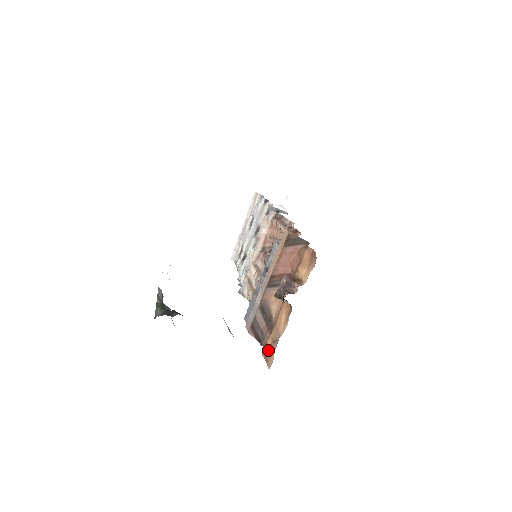
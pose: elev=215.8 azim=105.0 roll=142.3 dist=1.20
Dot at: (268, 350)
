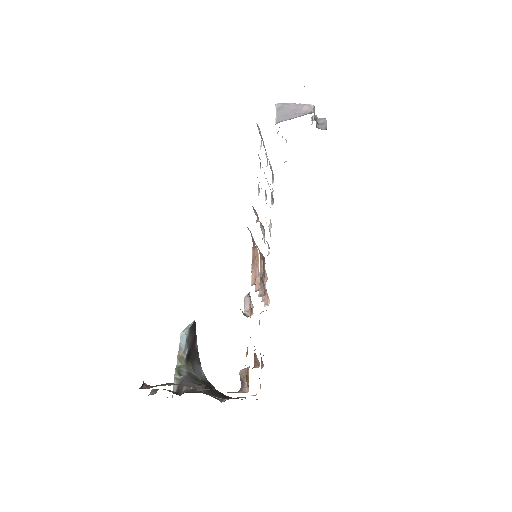
Dot at: occluded
